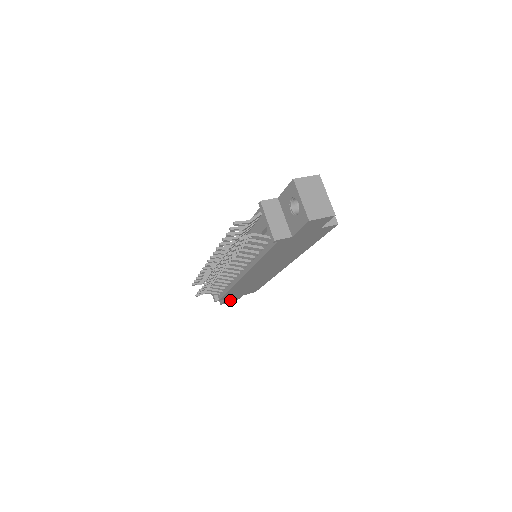
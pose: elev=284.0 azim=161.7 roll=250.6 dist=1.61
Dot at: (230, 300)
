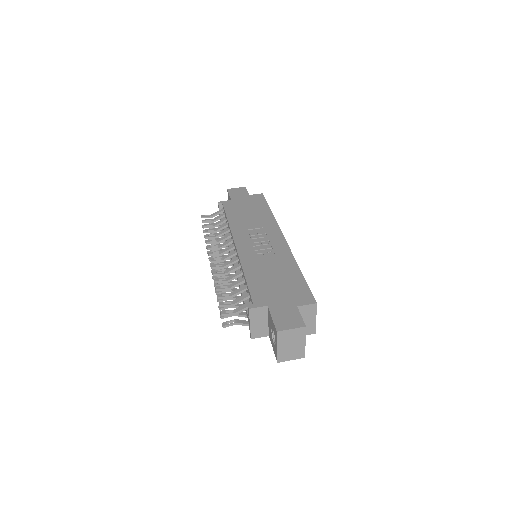
Dot at: occluded
